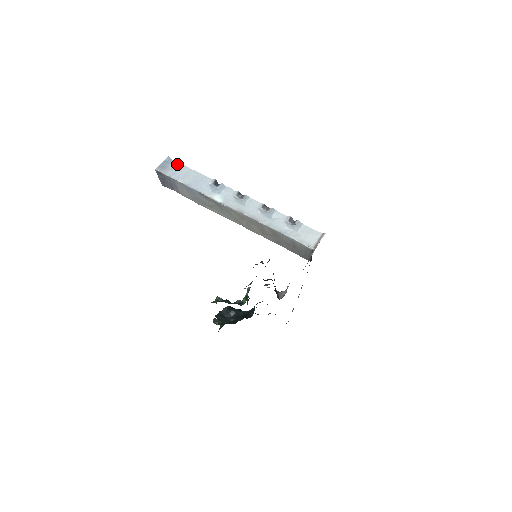
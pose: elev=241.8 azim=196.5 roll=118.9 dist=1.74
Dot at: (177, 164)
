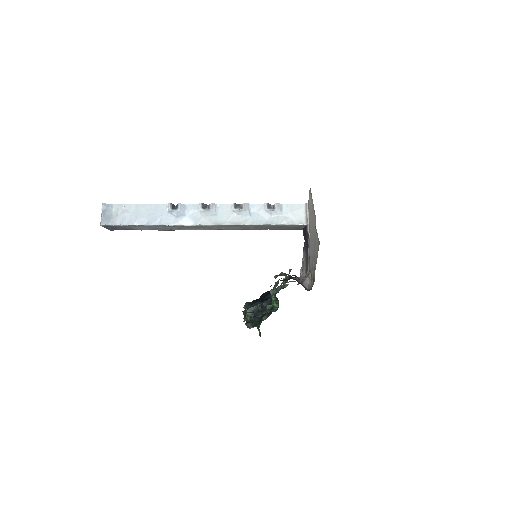
Dot at: (118, 207)
